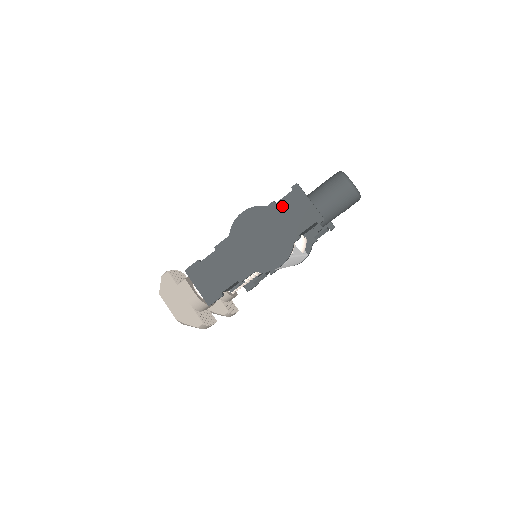
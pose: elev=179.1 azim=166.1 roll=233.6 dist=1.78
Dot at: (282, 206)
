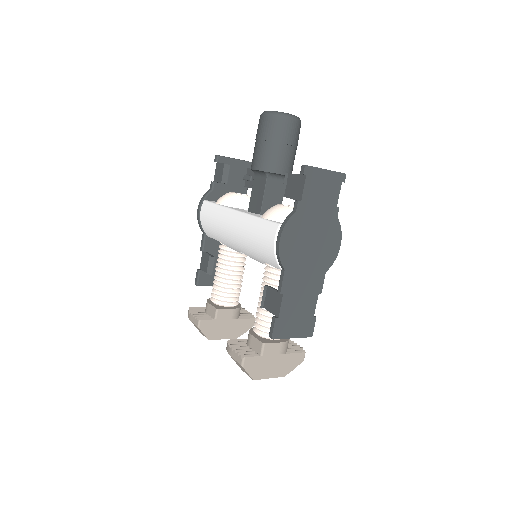
Dot at: (308, 198)
